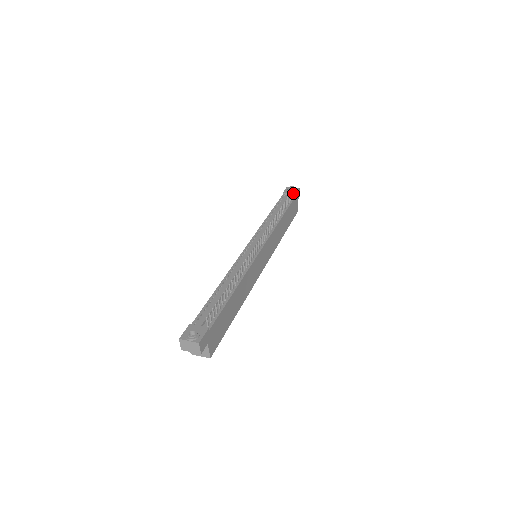
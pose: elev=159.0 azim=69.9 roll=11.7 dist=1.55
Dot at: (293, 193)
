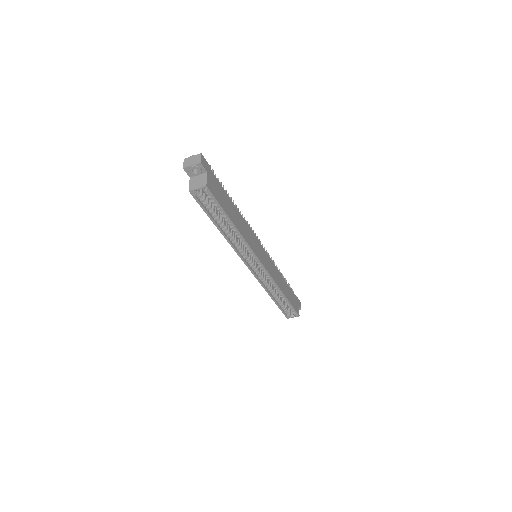
Dot at: occluded
